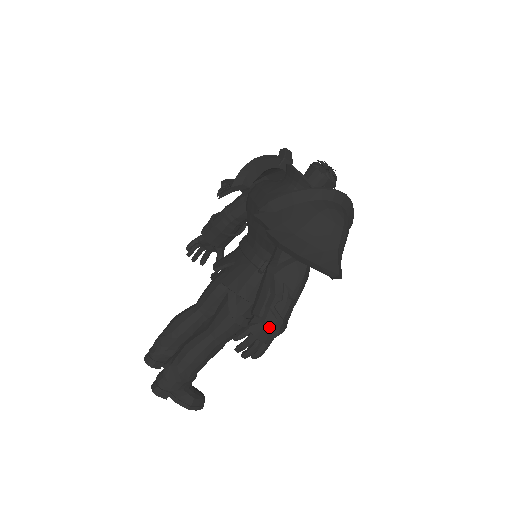
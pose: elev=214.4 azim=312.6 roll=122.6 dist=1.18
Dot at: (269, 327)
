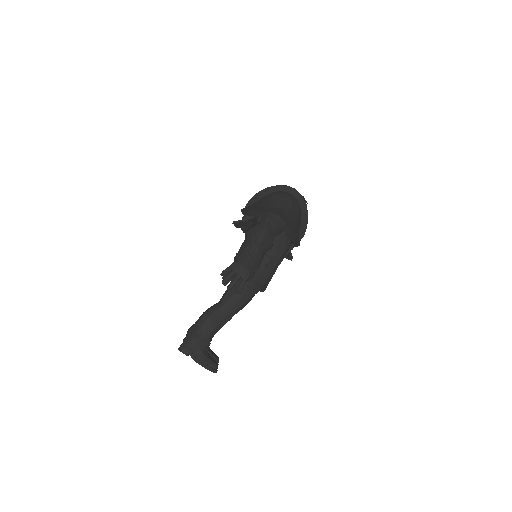
Dot at: (241, 260)
